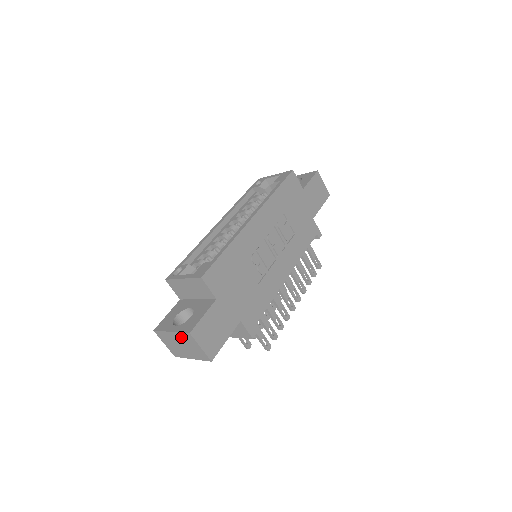
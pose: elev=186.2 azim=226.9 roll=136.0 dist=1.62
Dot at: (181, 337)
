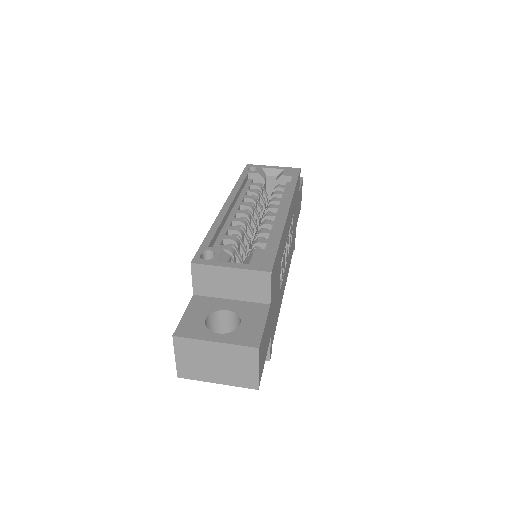
Dot at: (231, 351)
